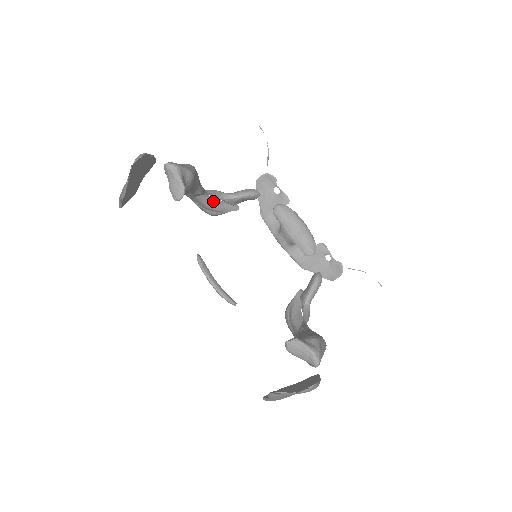
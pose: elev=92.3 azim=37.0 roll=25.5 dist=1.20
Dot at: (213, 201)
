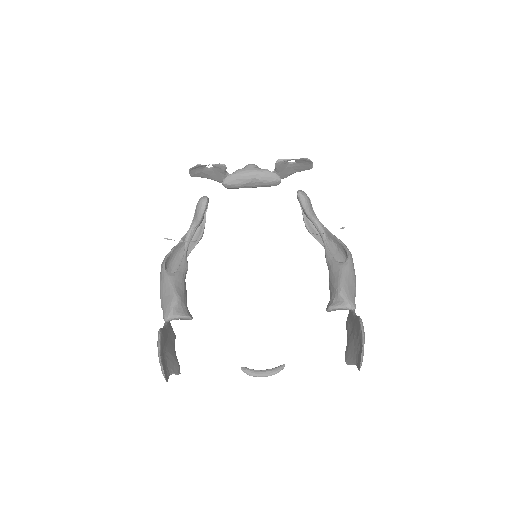
Dot at: occluded
